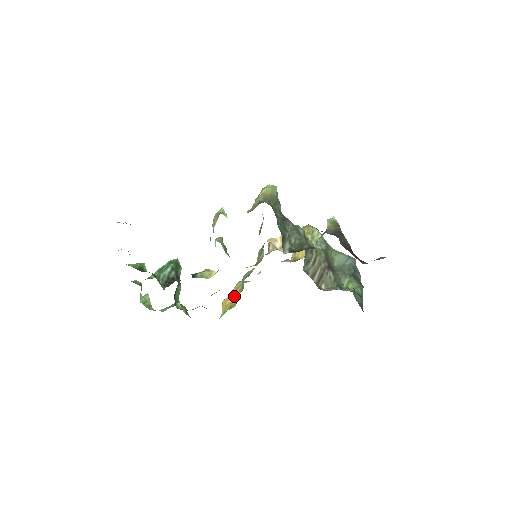
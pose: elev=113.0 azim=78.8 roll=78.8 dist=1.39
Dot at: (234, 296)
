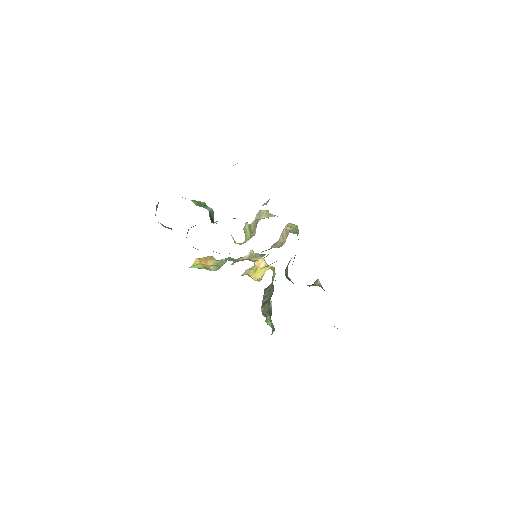
Dot at: (208, 263)
